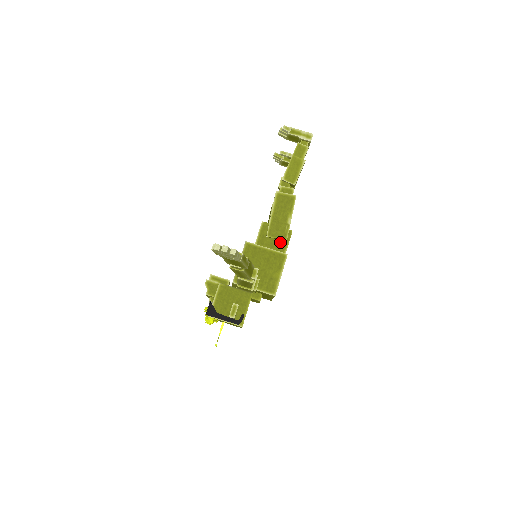
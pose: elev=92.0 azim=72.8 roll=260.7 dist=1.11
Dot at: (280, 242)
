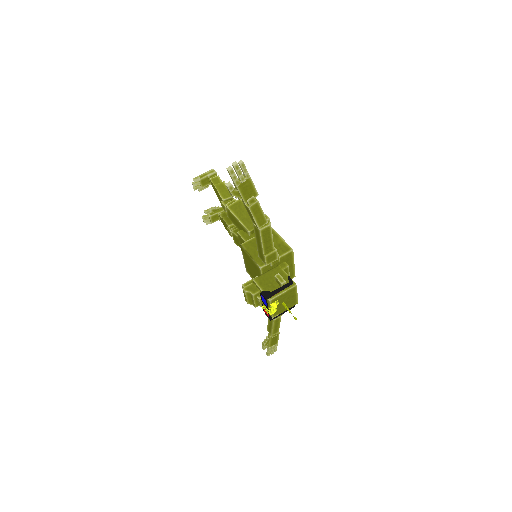
Dot at: occluded
